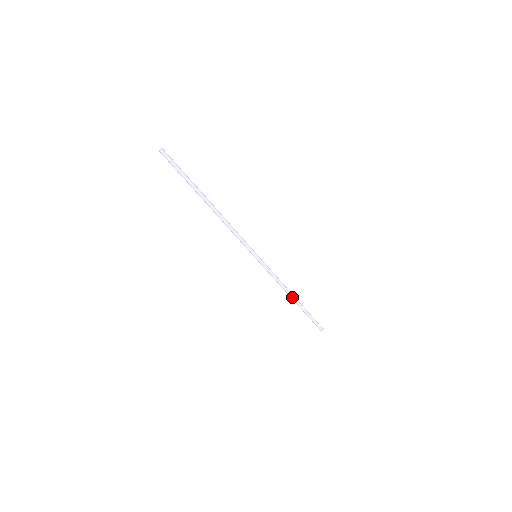
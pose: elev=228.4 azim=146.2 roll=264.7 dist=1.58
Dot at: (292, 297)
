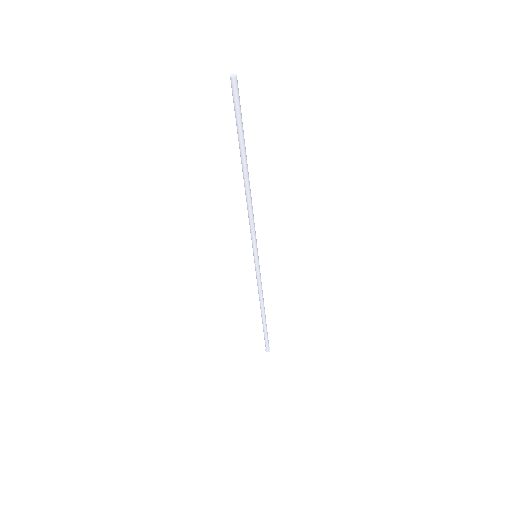
Dot at: (262, 311)
